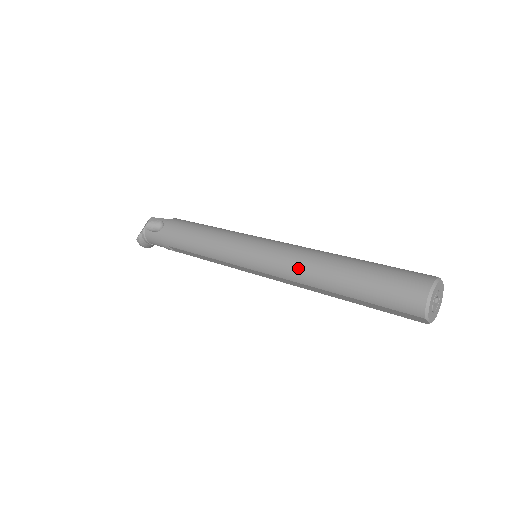
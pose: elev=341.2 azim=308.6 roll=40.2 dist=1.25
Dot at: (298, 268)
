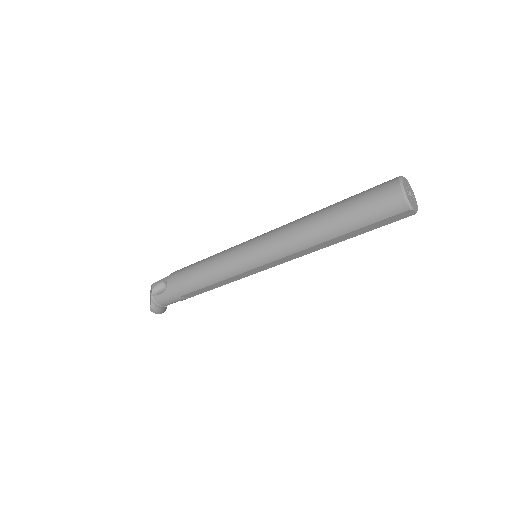
Dot at: (295, 239)
